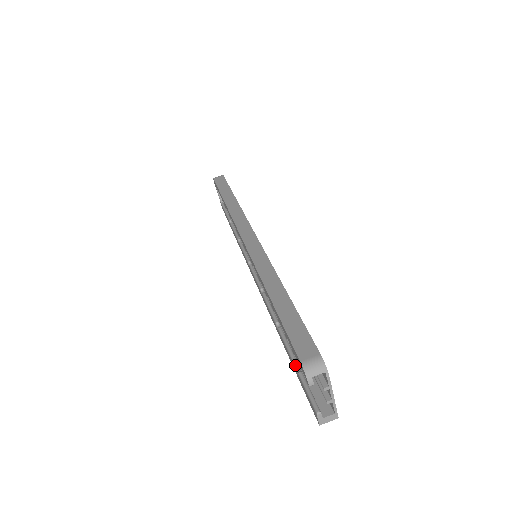
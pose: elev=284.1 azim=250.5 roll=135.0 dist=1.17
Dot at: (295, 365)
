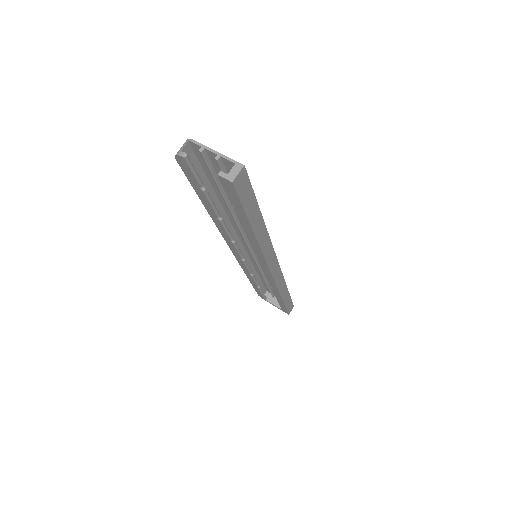
Dot at: occluded
